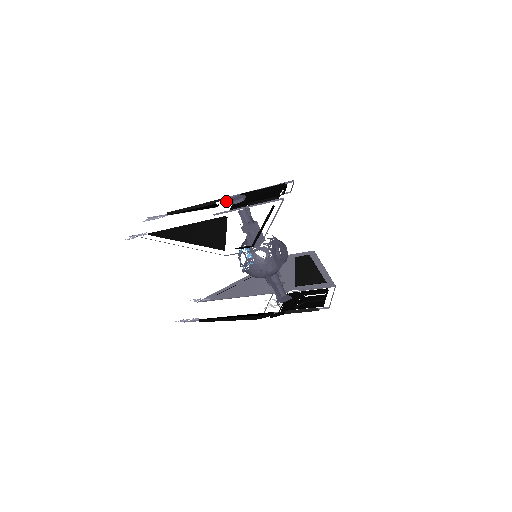
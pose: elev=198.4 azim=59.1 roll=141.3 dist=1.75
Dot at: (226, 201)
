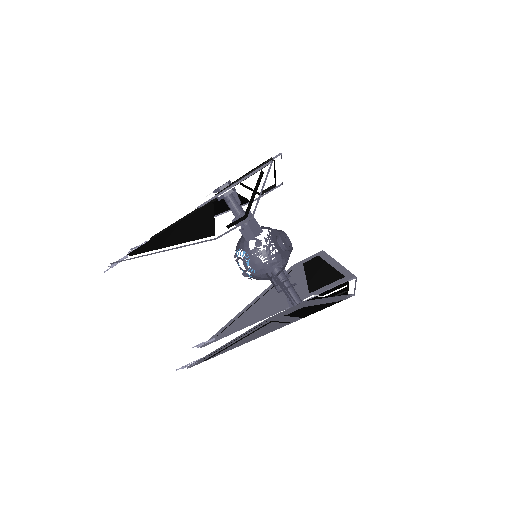
Dot at: (210, 193)
